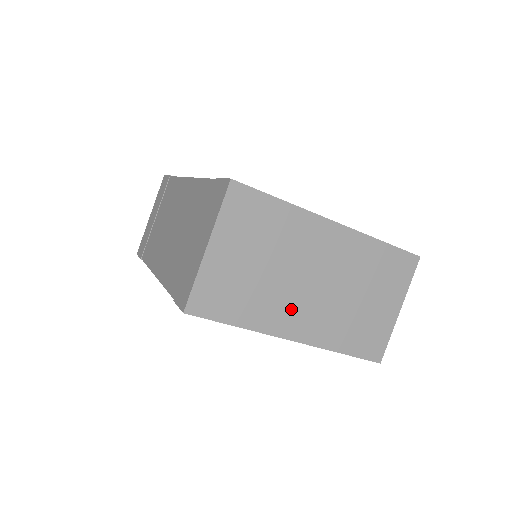
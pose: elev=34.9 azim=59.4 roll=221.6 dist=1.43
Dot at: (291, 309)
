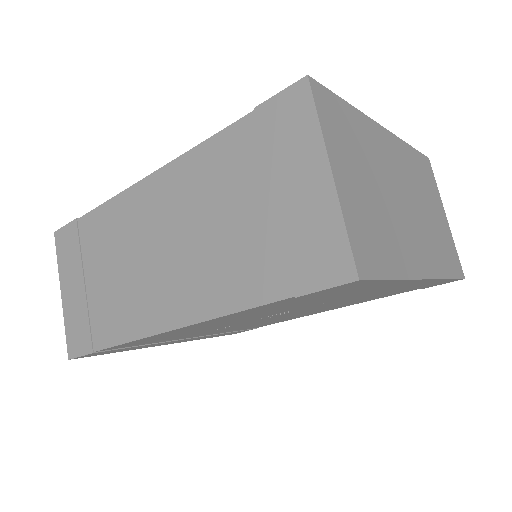
Dot at: (409, 239)
